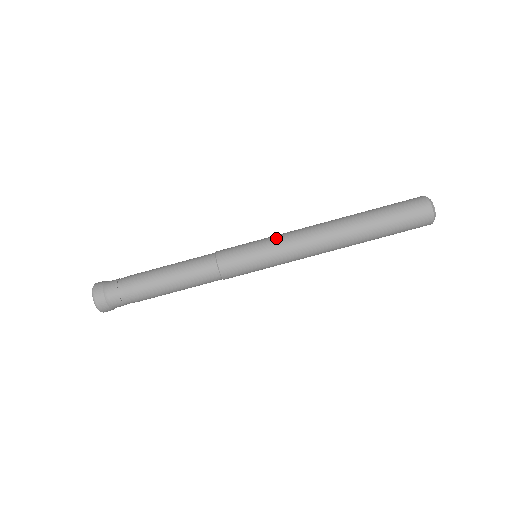
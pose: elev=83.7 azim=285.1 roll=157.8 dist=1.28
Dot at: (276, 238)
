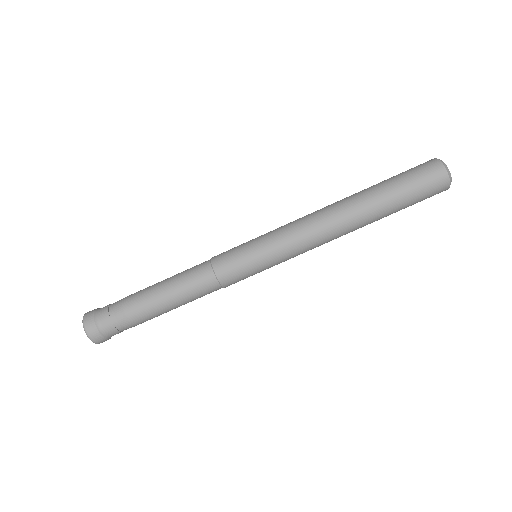
Dot at: (275, 234)
